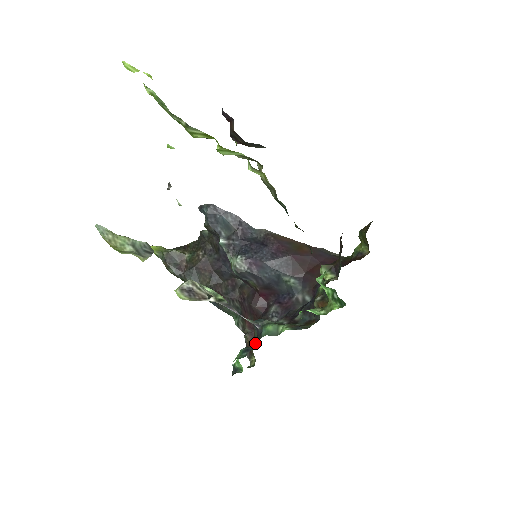
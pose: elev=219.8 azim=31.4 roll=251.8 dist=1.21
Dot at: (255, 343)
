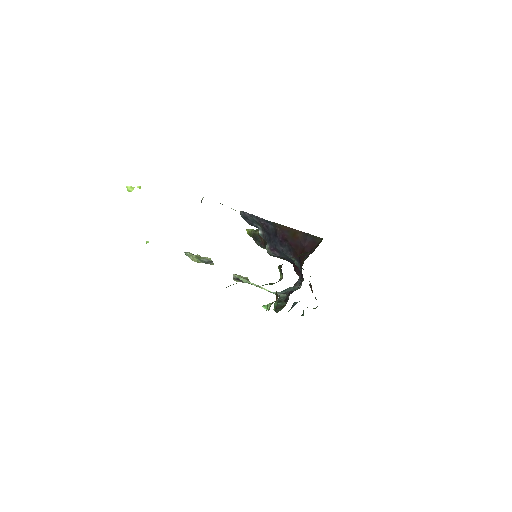
Dot at: occluded
